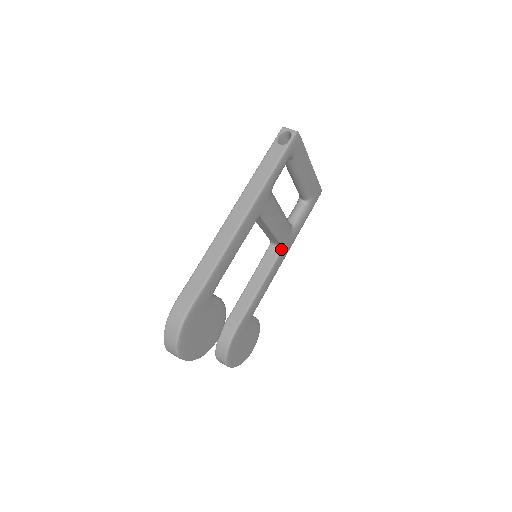
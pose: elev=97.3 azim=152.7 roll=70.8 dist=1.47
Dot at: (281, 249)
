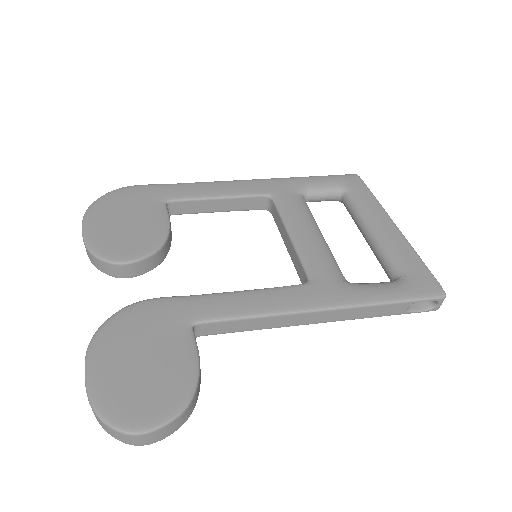
Dot at: (306, 283)
